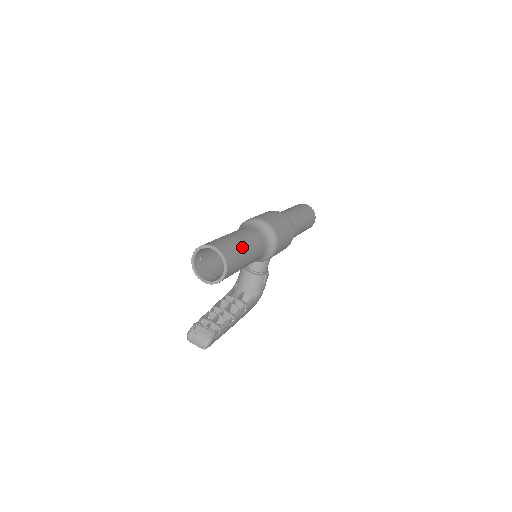
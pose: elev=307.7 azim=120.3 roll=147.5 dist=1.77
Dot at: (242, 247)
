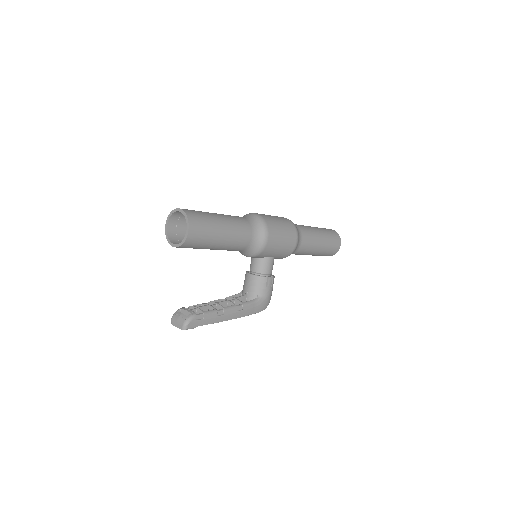
Dot at: (215, 218)
